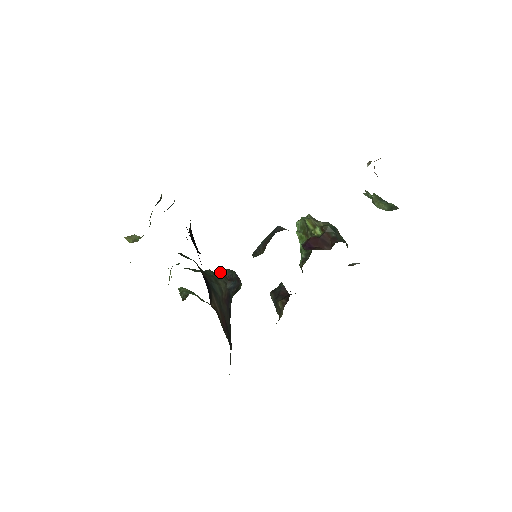
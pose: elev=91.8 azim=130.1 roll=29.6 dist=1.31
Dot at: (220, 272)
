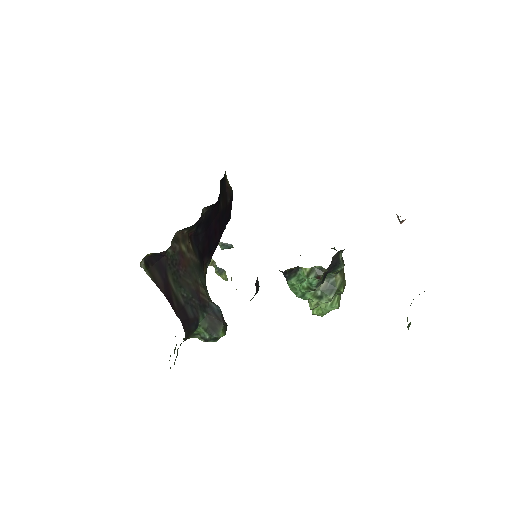
Dot at: occluded
